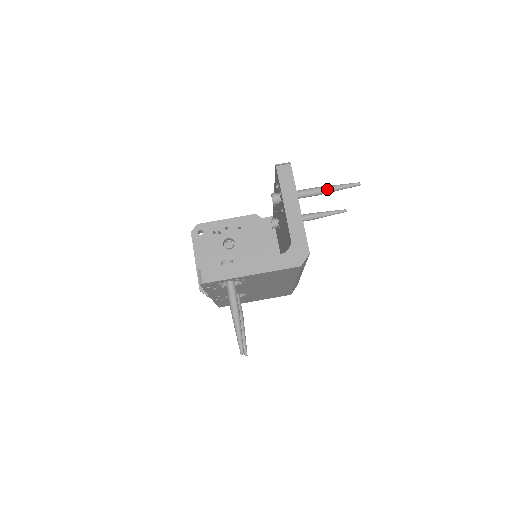
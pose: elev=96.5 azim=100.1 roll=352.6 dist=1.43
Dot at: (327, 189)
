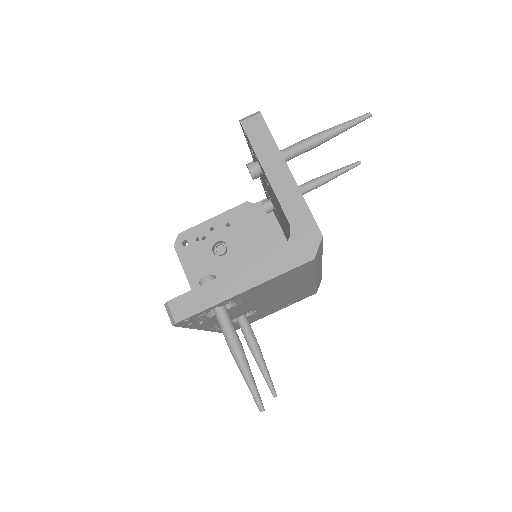
Dot at: (324, 135)
